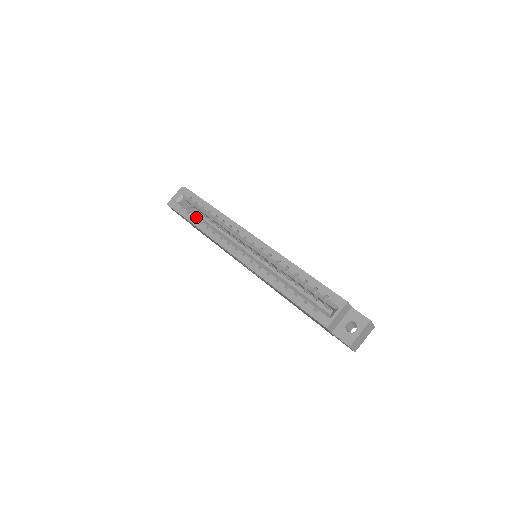
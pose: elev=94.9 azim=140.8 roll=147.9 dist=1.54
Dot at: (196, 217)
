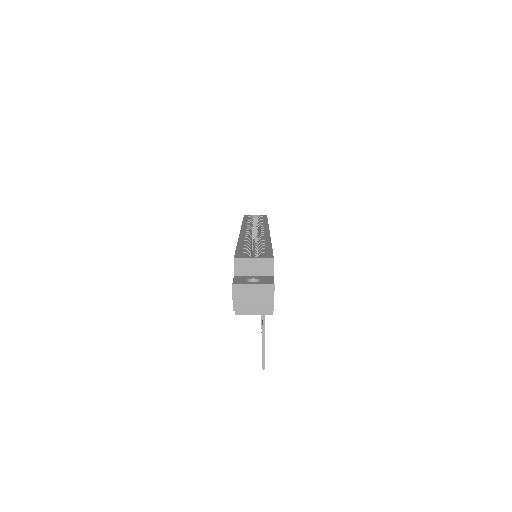
Dot at: (250, 219)
